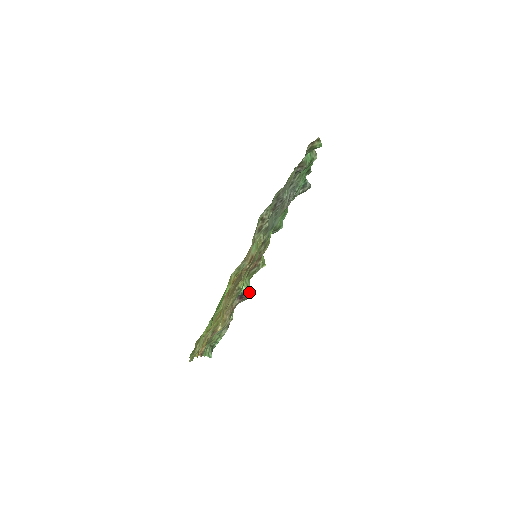
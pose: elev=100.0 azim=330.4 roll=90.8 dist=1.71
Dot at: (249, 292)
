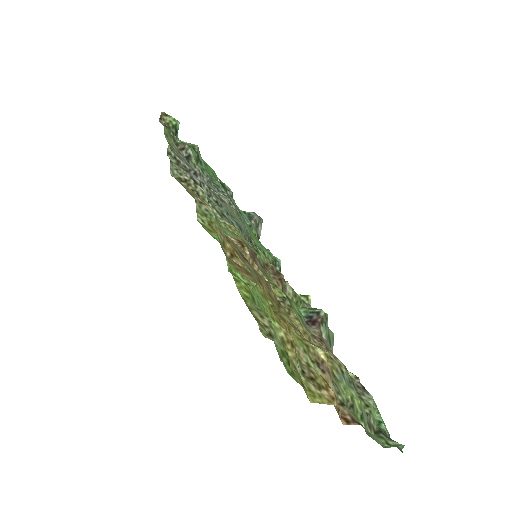
Dot at: (315, 309)
